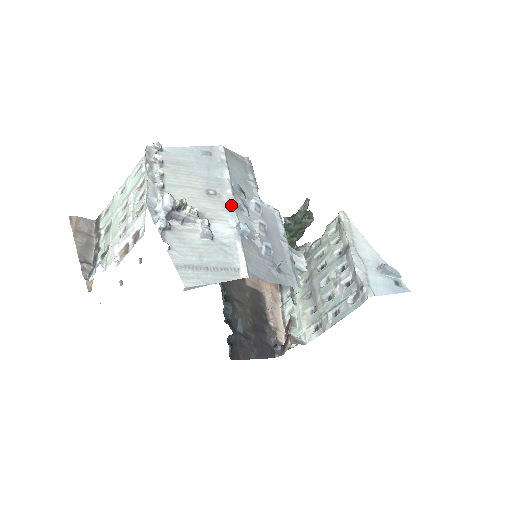
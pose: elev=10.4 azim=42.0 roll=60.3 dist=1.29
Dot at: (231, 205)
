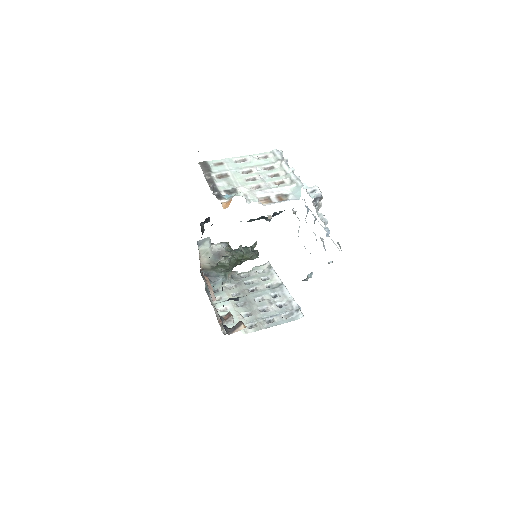
Dot at: occluded
